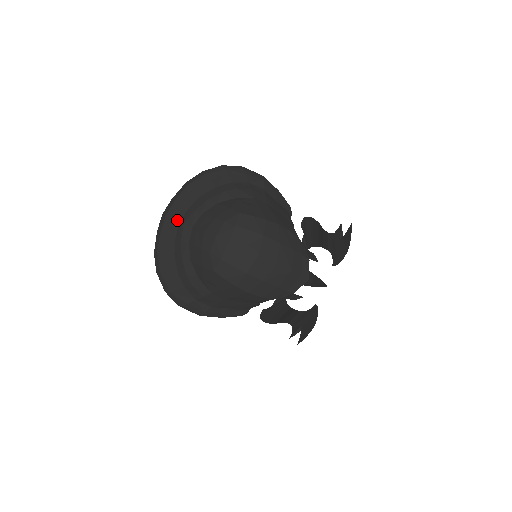
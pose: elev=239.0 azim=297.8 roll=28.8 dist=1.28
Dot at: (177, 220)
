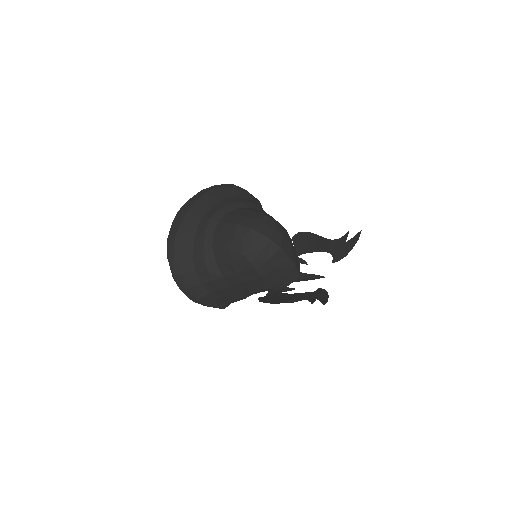
Dot at: (200, 216)
